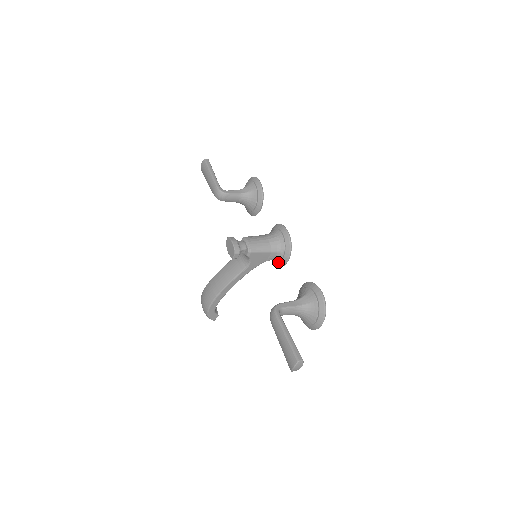
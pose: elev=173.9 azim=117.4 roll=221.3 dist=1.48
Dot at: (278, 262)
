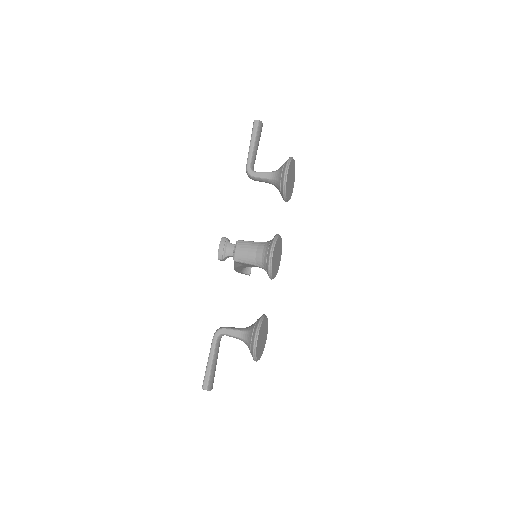
Dot at: occluded
